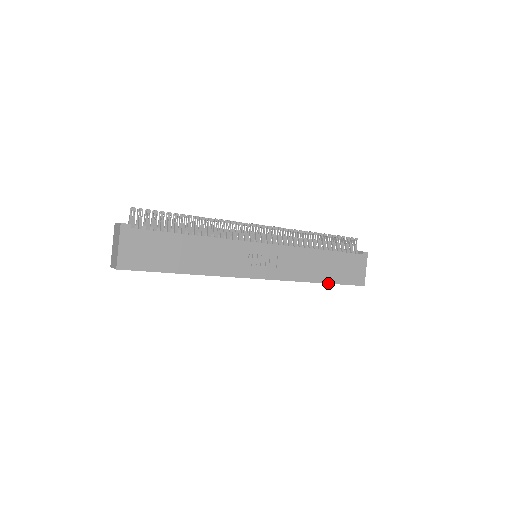
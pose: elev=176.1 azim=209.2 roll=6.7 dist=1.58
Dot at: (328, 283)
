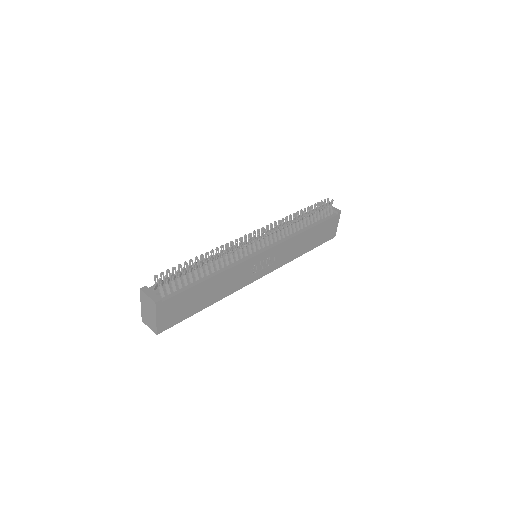
Dot at: (310, 250)
